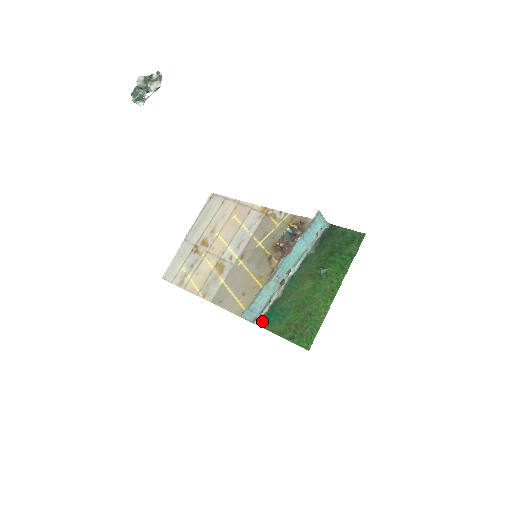
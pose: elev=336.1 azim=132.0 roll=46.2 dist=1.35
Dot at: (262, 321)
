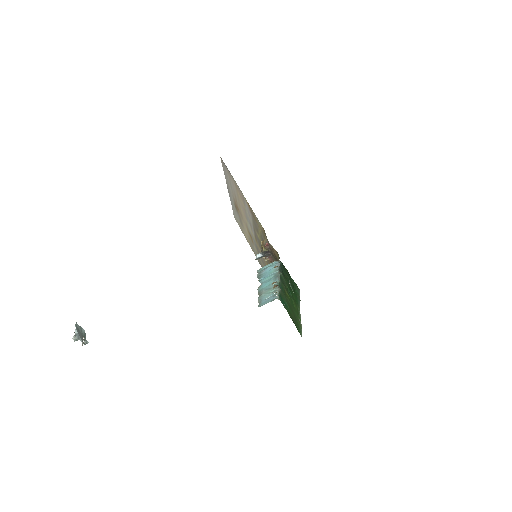
Dot at: (280, 299)
